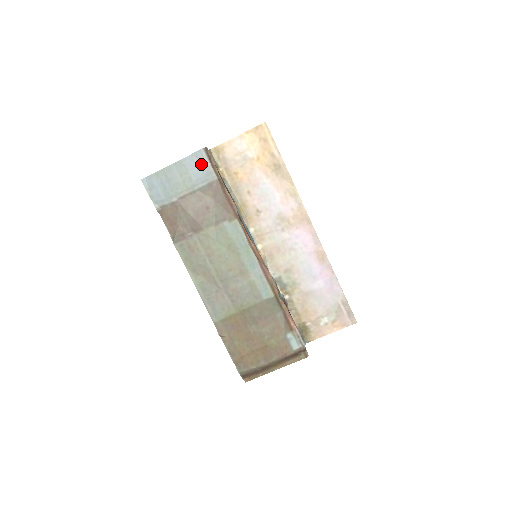
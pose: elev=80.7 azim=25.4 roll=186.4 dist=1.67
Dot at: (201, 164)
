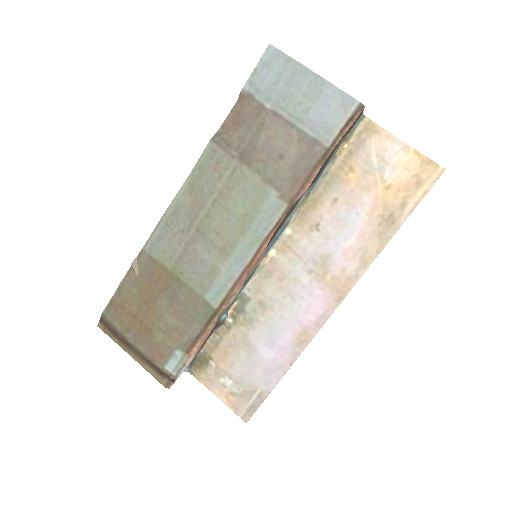
Dot at: (336, 112)
